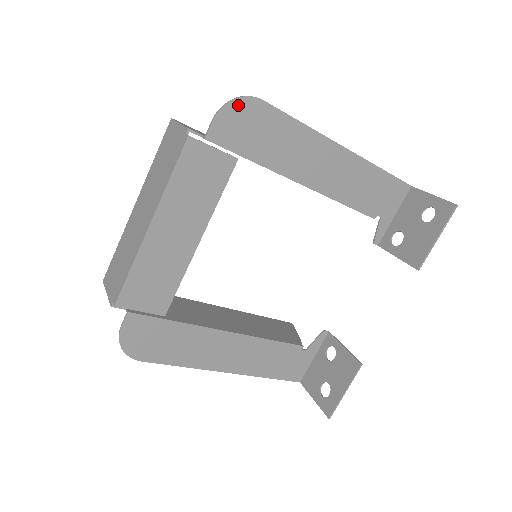
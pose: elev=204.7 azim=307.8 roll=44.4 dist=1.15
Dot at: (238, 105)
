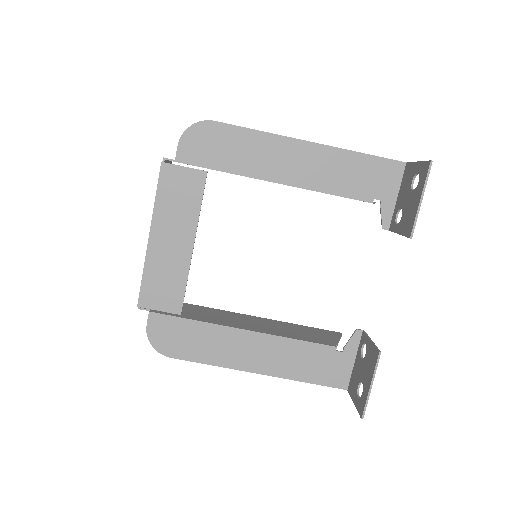
Dot at: (195, 130)
